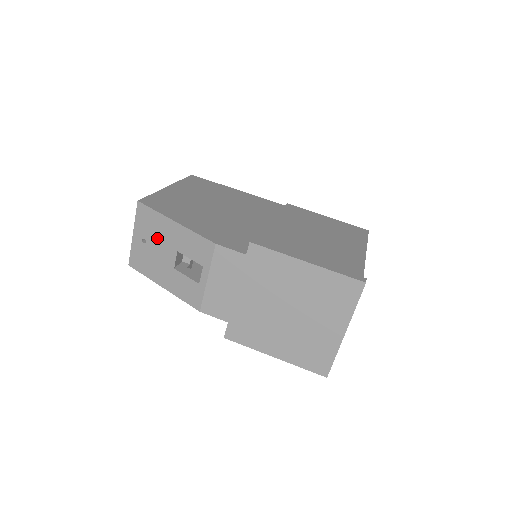
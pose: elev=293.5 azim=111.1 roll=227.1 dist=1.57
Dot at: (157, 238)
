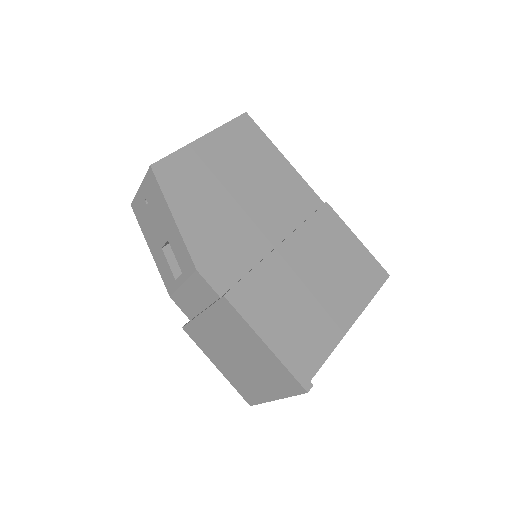
Dot at: (156, 212)
